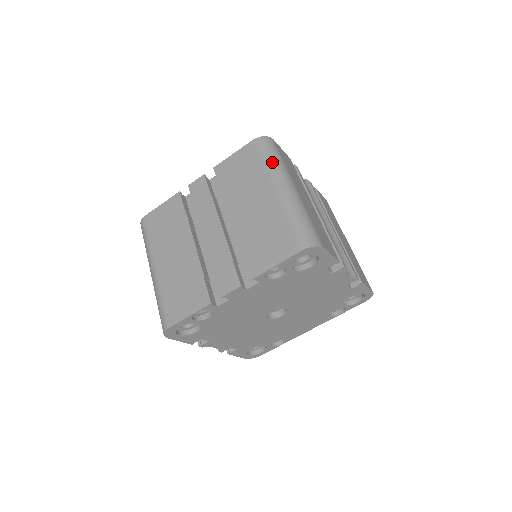
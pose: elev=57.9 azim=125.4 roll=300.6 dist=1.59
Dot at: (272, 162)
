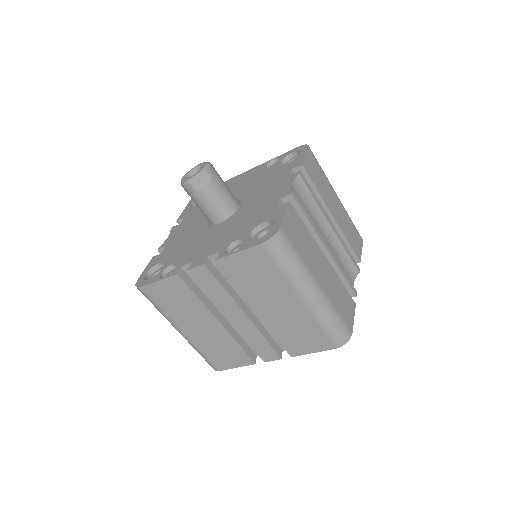
Dot at: (291, 270)
